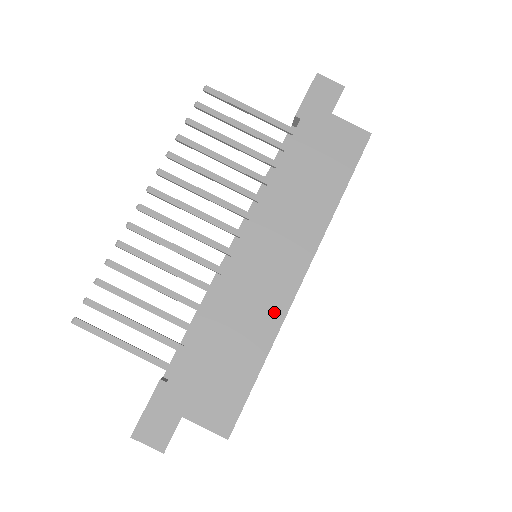
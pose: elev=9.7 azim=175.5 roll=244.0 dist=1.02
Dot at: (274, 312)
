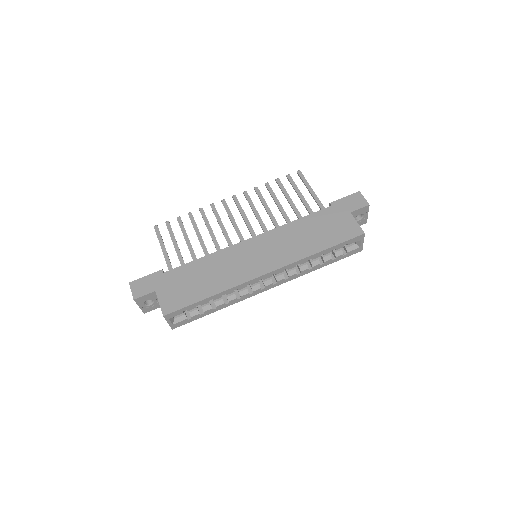
Dot at: (237, 279)
